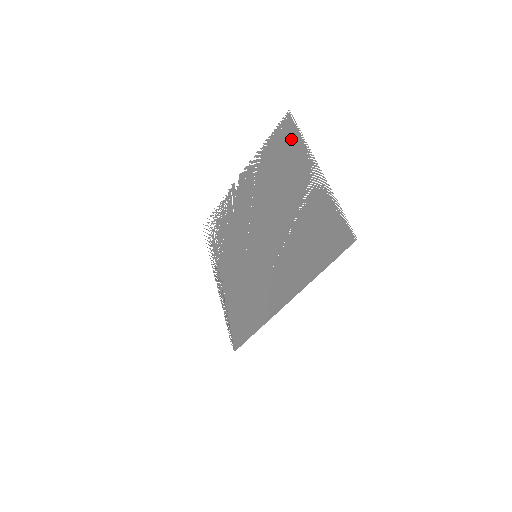
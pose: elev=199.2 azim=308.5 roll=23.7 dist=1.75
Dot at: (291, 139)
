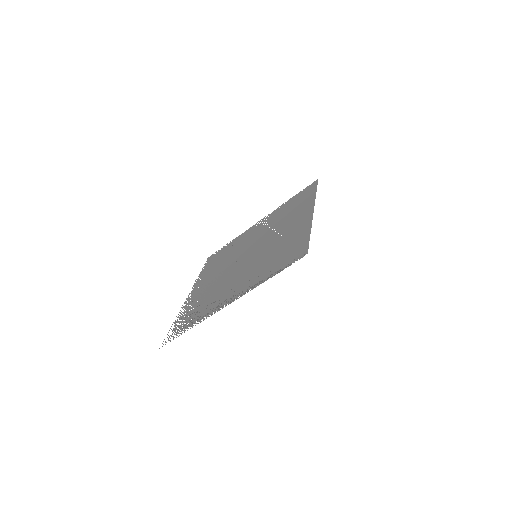
Dot at: (223, 249)
